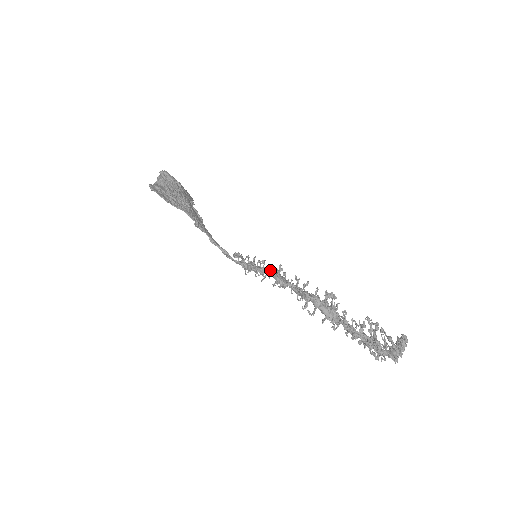
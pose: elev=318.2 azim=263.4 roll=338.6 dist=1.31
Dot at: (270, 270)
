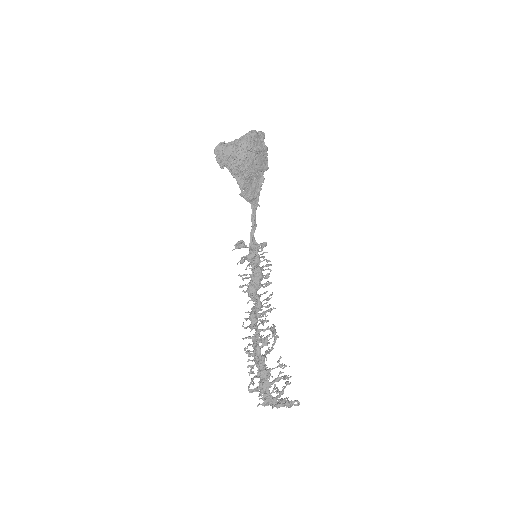
Dot at: (251, 275)
